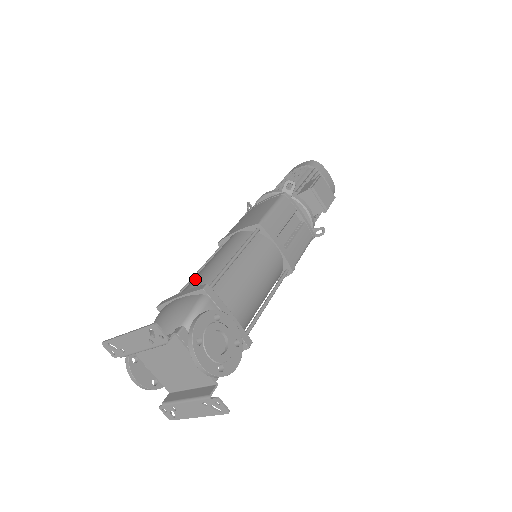
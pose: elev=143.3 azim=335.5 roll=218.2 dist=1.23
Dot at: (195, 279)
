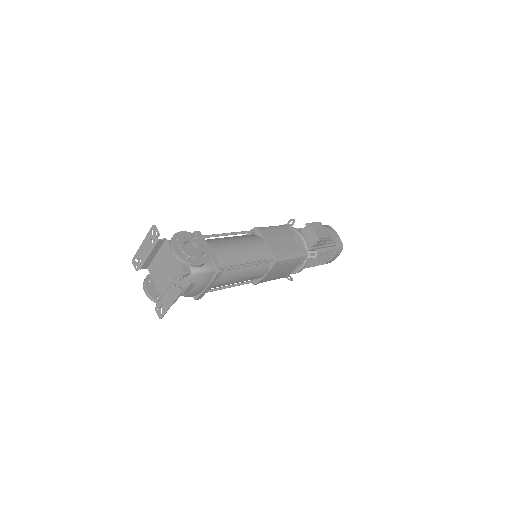
Dot at: occluded
